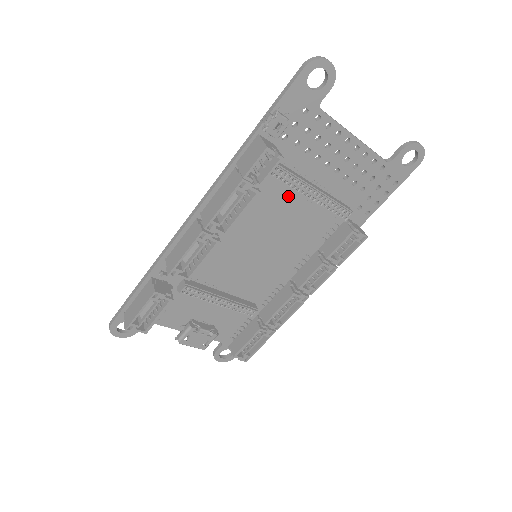
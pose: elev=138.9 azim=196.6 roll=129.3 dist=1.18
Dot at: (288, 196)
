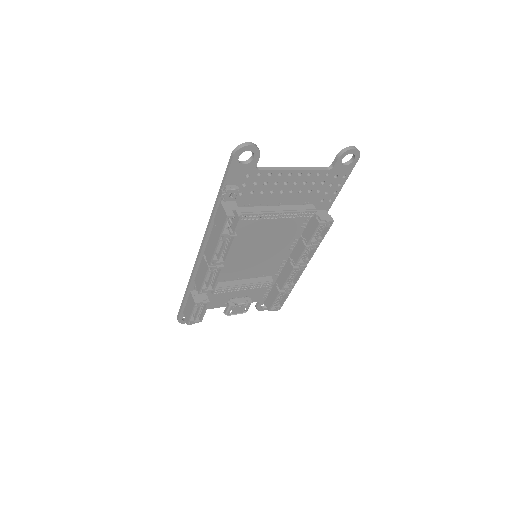
Dot at: occluded
